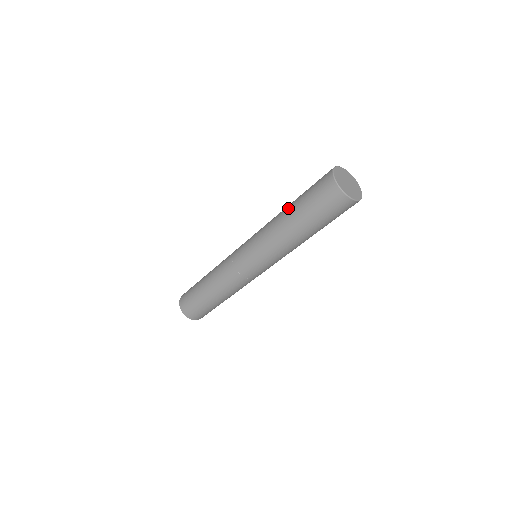
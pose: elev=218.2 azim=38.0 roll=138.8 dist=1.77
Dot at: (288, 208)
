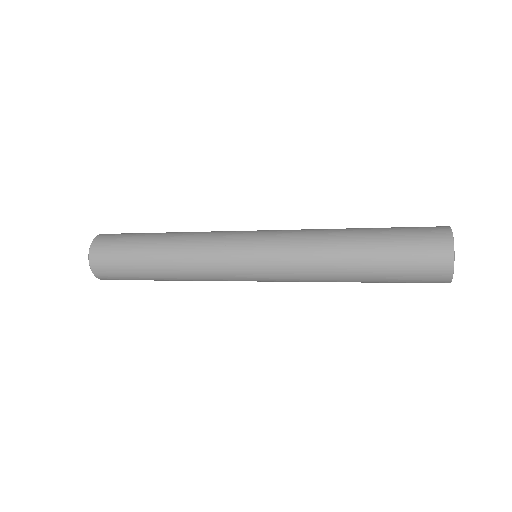
Dot at: (357, 243)
